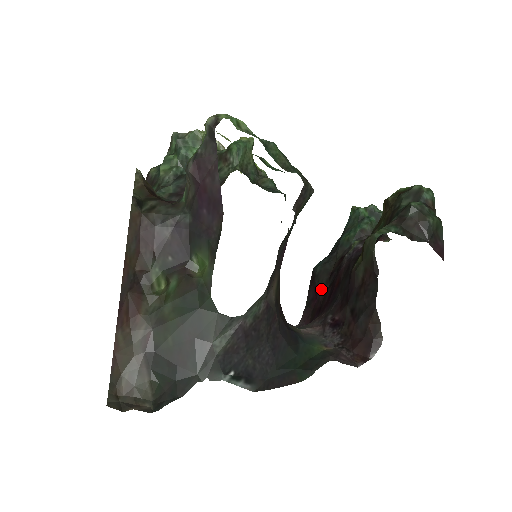
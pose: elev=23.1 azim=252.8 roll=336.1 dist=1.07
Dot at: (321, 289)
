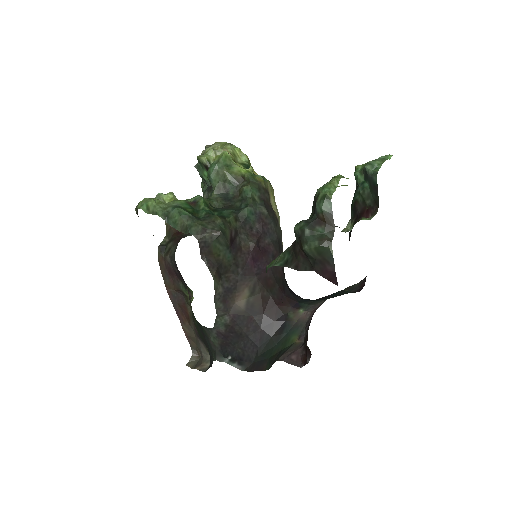
Dot at: occluded
